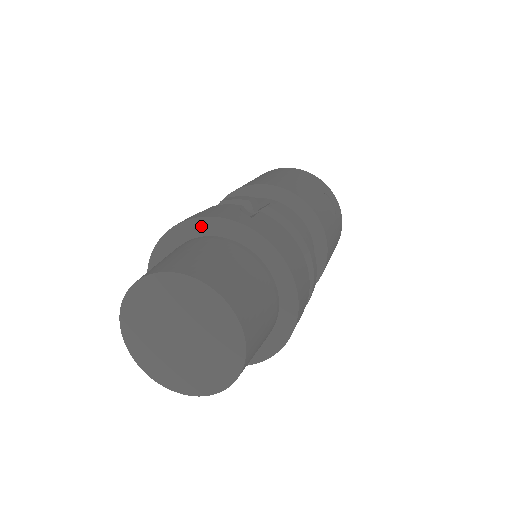
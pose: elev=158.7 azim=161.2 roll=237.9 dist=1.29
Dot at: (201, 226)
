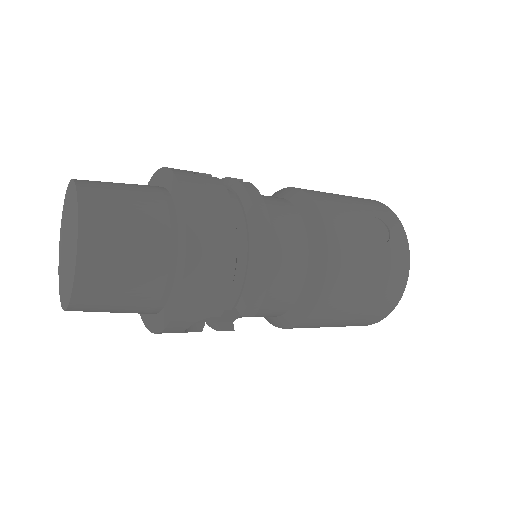
Dot at: (157, 179)
